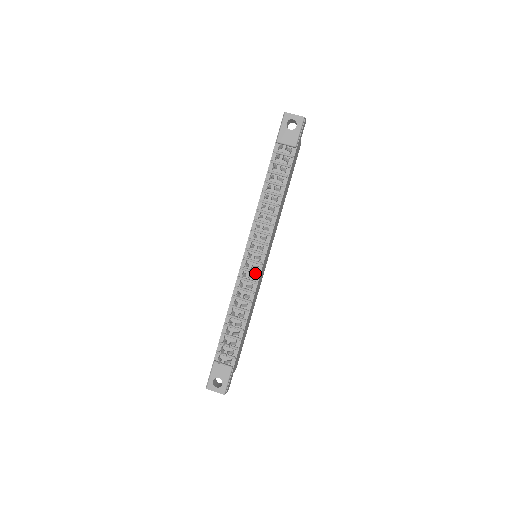
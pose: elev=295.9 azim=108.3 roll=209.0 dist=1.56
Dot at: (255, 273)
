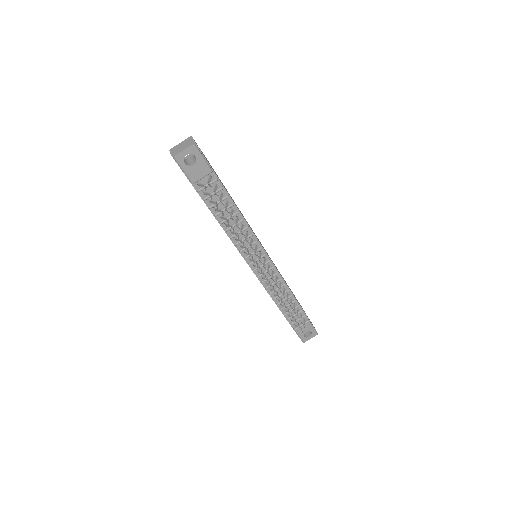
Dot at: (271, 270)
